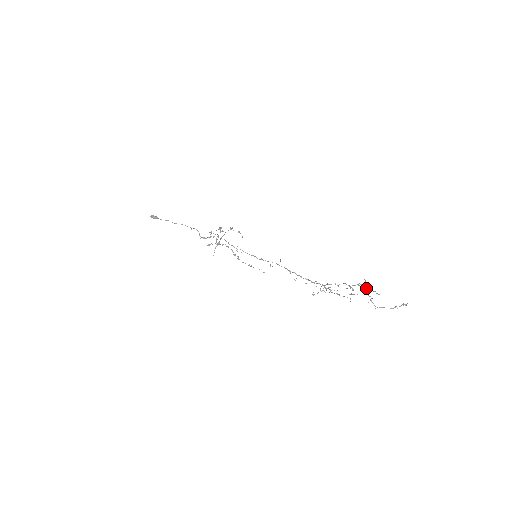
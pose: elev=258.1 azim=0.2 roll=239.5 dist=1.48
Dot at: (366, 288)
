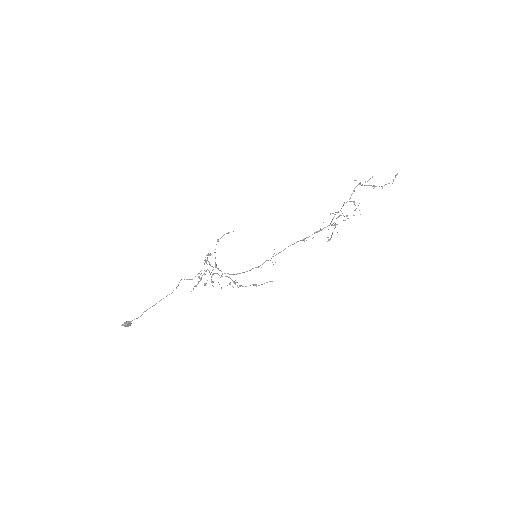
Dot at: (362, 184)
